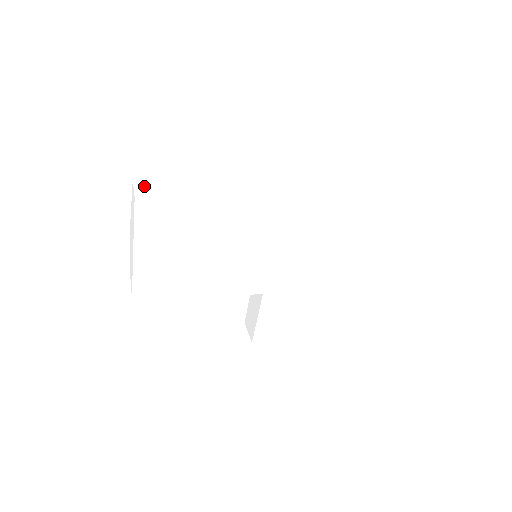
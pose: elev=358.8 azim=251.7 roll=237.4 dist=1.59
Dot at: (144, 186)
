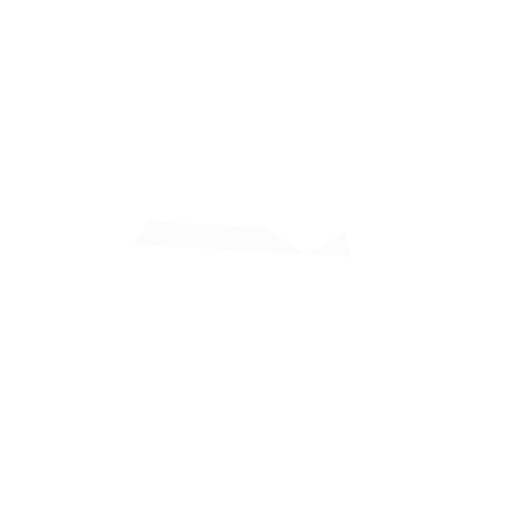
Dot at: (137, 308)
